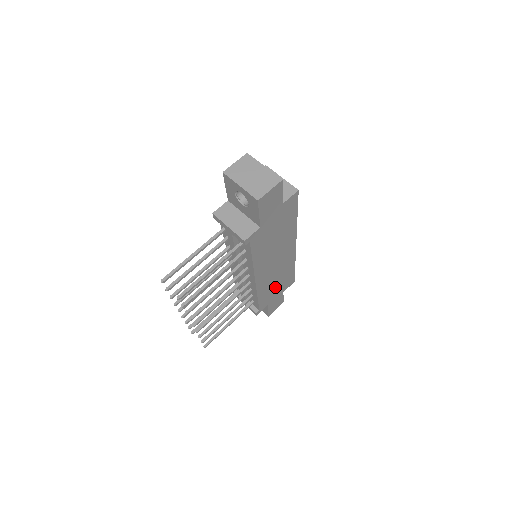
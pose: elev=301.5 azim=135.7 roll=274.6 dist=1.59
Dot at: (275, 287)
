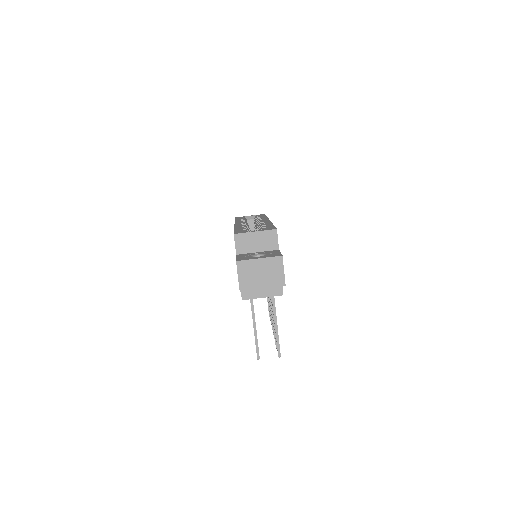
Dot at: occluded
